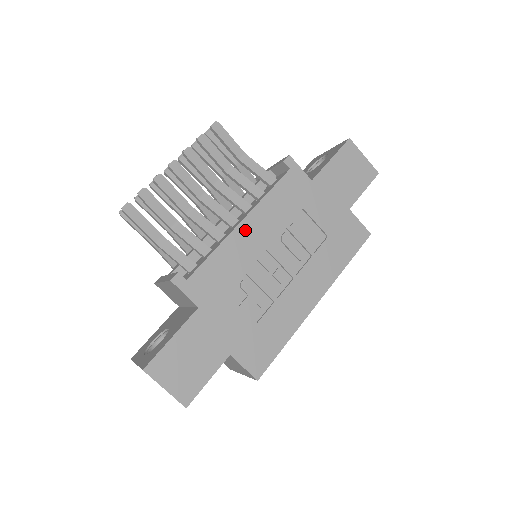
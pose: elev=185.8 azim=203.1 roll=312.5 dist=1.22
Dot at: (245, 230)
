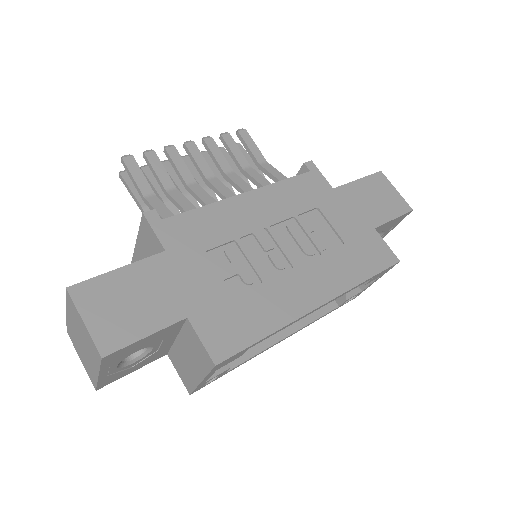
Dot at: (246, 202)
